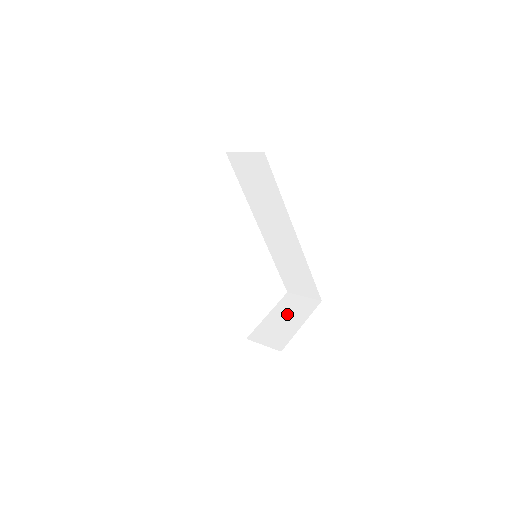
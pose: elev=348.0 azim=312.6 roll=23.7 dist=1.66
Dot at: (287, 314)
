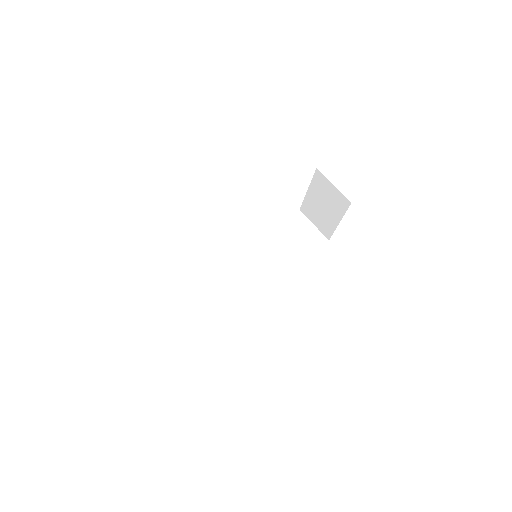
Dot at: (323, 201)
